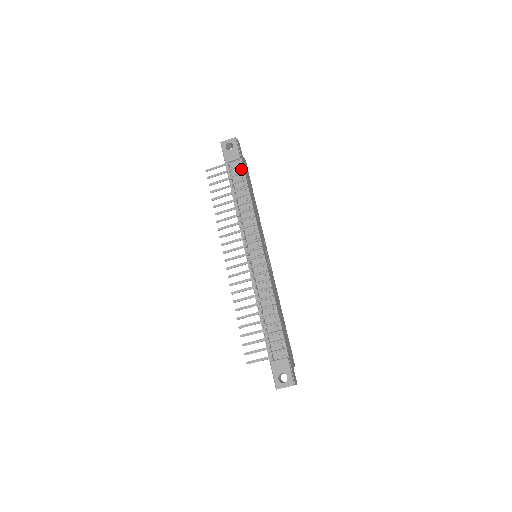
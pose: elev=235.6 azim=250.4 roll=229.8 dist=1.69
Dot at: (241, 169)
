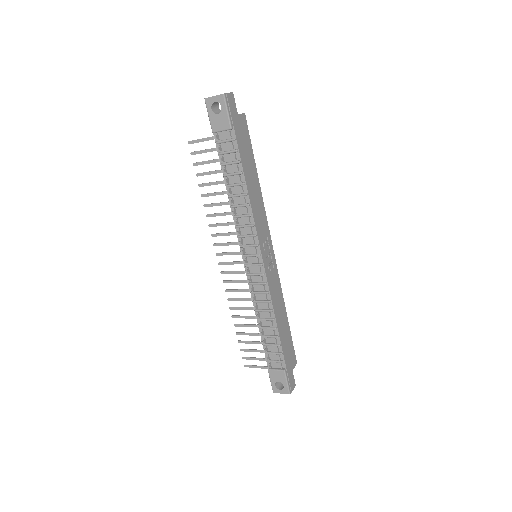
Dot at: (234, 145)
